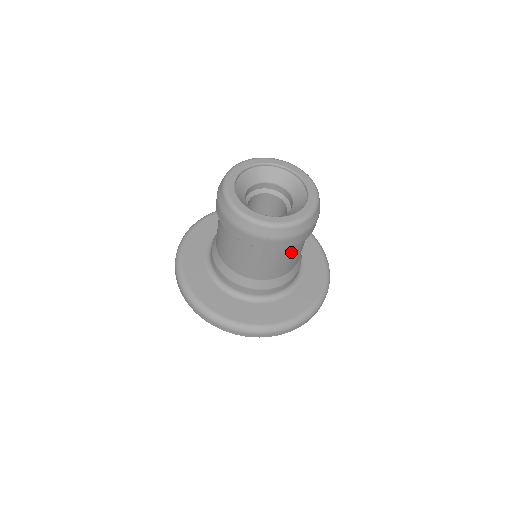
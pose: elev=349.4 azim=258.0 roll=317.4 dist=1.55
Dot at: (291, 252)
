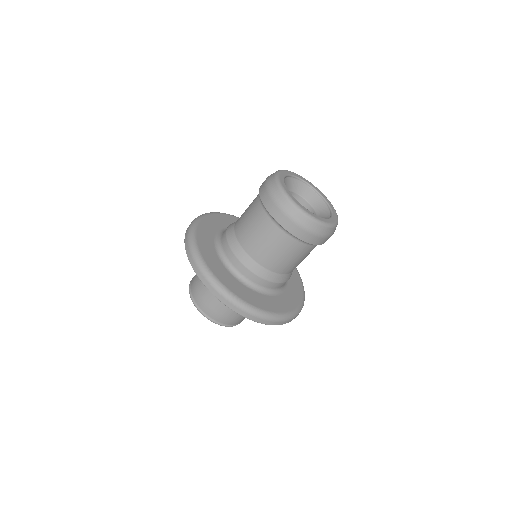
Dot at: occluded
